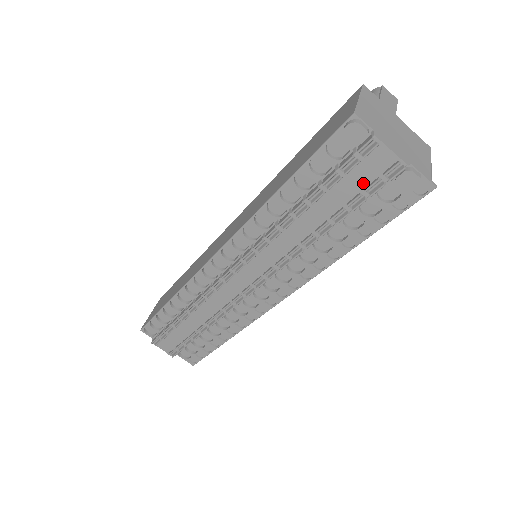
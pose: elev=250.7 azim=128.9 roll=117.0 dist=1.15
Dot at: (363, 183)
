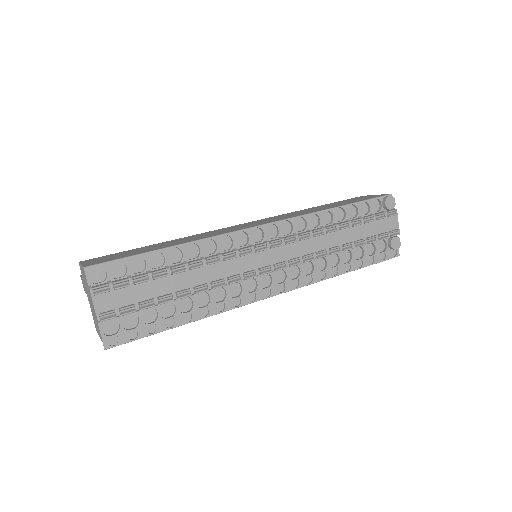
Dot at: (380, 231)
